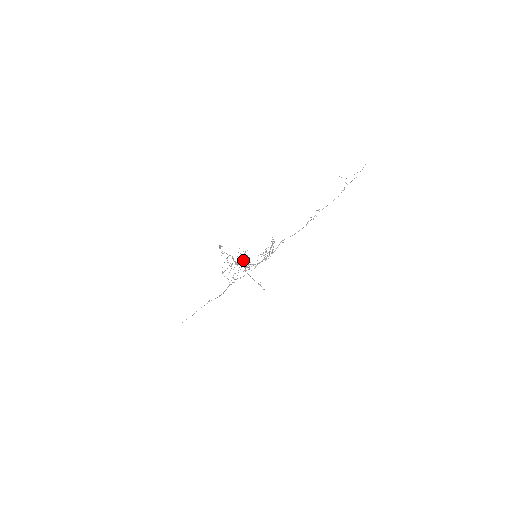
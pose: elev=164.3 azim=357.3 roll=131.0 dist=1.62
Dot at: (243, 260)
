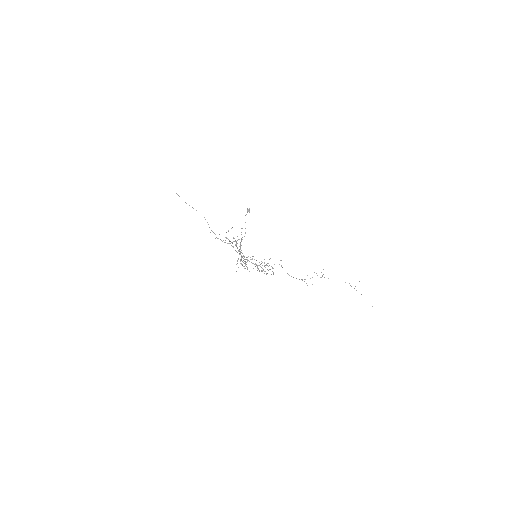
Dot at: occluded
